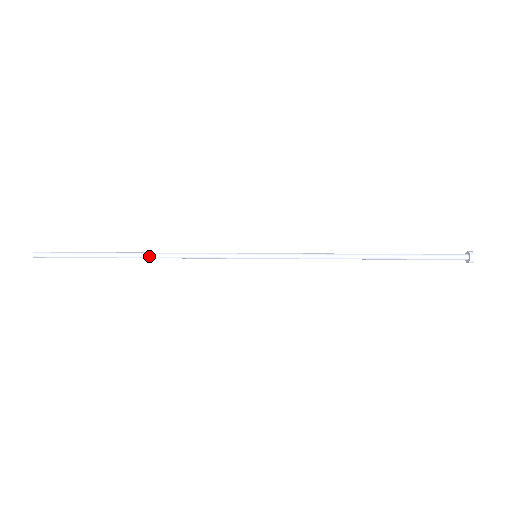
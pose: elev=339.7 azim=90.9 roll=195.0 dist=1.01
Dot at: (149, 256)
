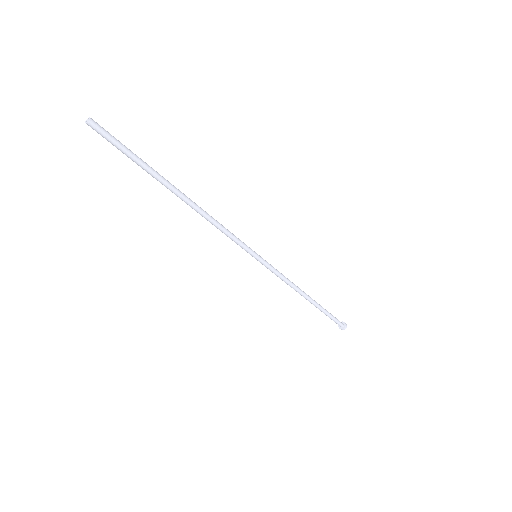
Dot at: (192, 204)
